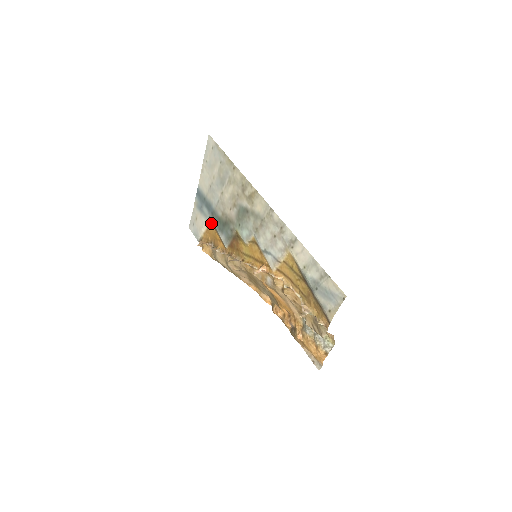
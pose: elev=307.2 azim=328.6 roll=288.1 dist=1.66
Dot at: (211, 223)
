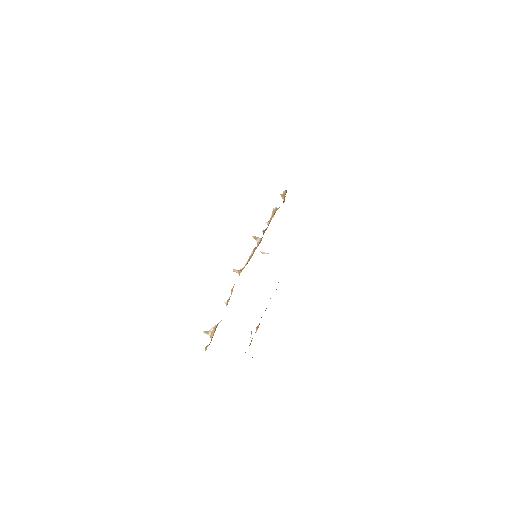
Dot at: occluded
